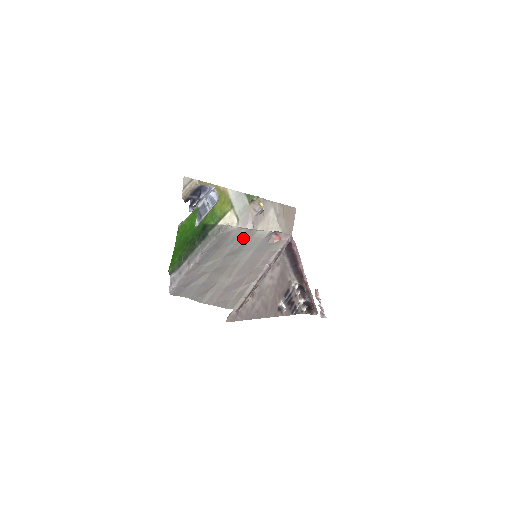
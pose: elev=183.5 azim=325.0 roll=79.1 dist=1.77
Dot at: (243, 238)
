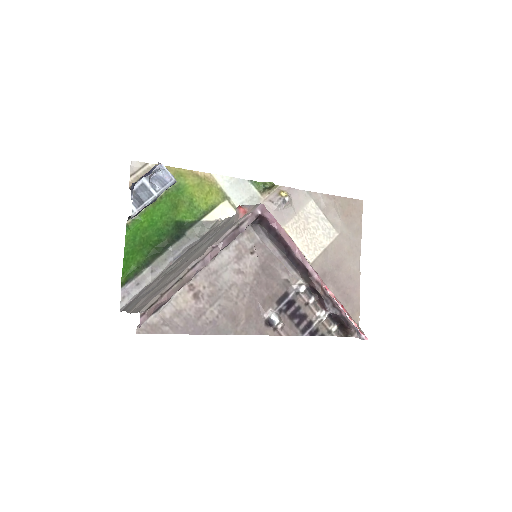
Dot at: (218, 228)
